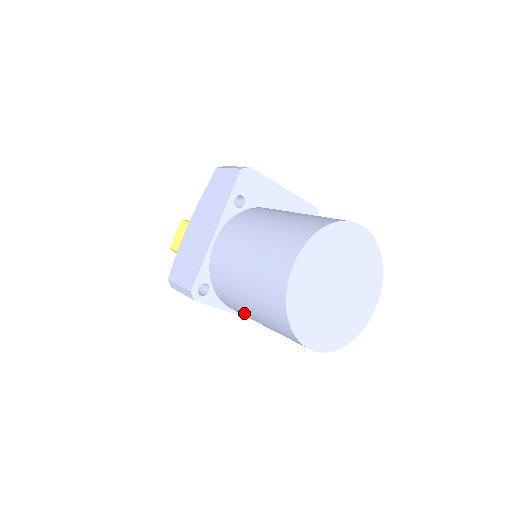
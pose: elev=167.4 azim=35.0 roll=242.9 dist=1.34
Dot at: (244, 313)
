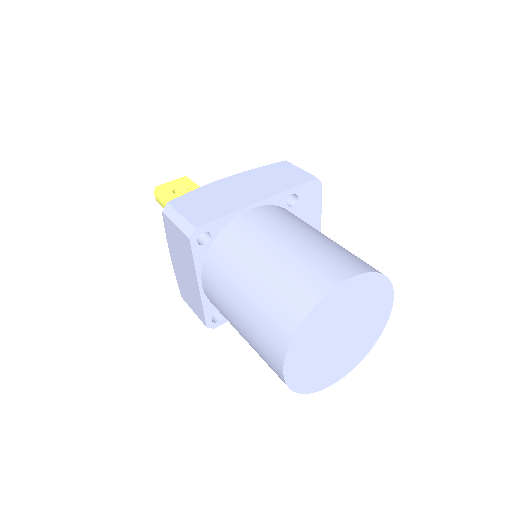
Dot at: (227, 289)
